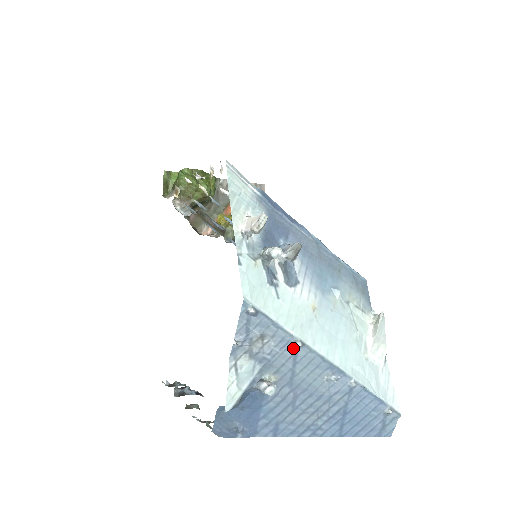
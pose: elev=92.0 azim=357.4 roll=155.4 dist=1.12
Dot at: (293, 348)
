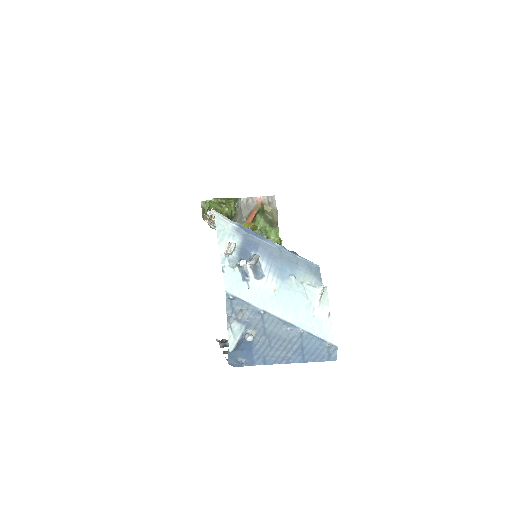
Dot at: (260, 315)
